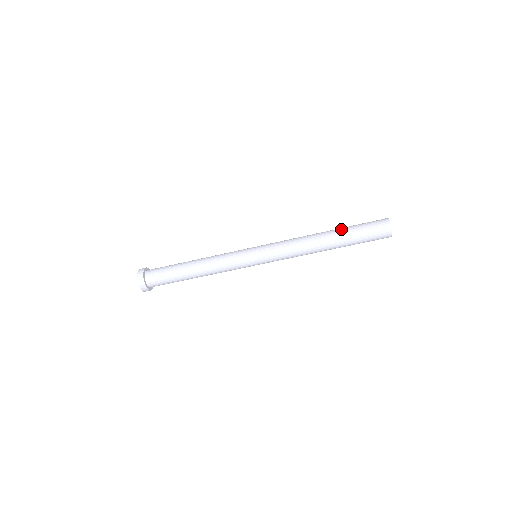
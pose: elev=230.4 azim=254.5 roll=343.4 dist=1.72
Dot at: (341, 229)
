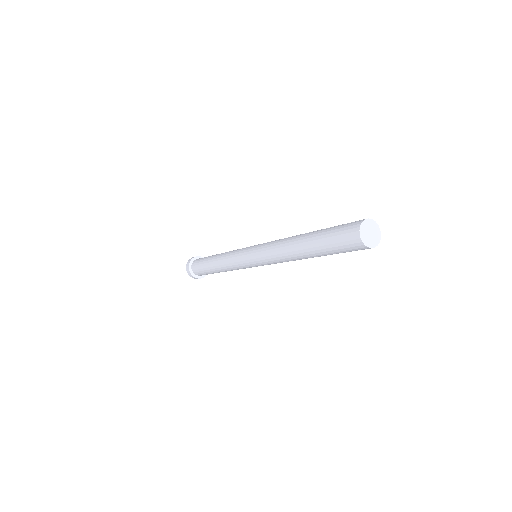
Dot at: (311, 242)
